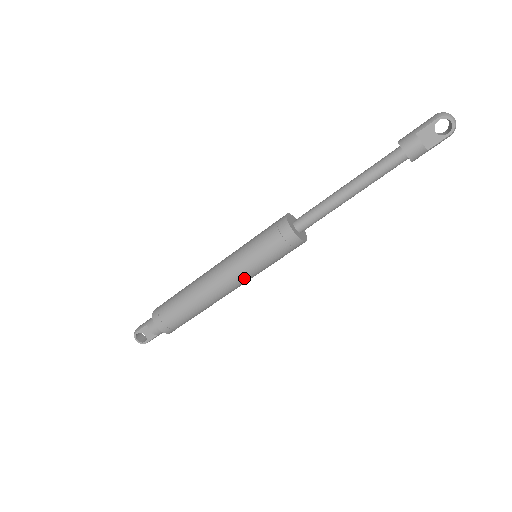
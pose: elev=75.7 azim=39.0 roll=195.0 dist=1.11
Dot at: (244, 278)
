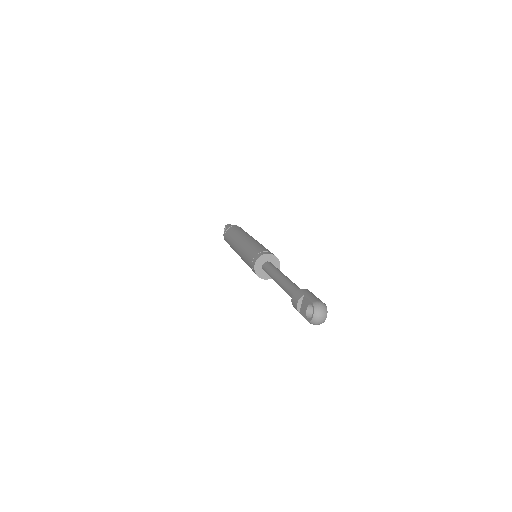
Dot at: occluded
